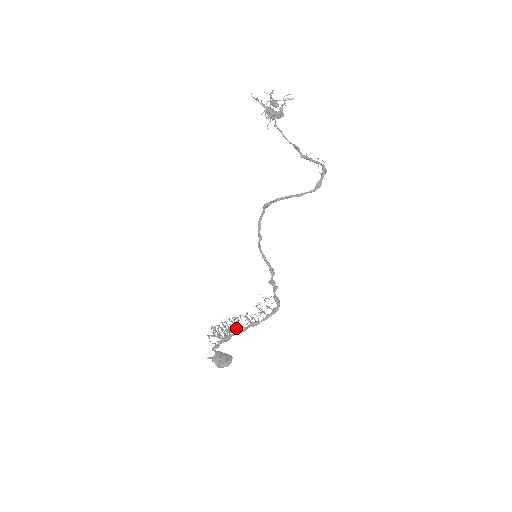
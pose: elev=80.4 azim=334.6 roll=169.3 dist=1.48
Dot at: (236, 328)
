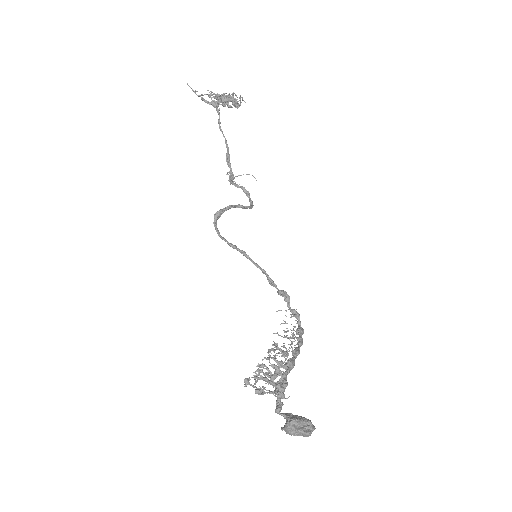
Dot at: occluded
